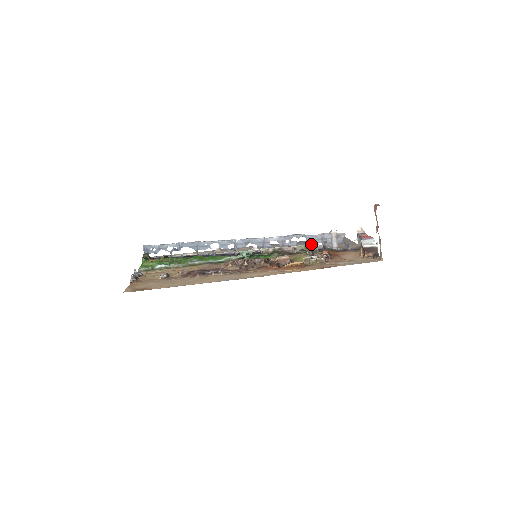
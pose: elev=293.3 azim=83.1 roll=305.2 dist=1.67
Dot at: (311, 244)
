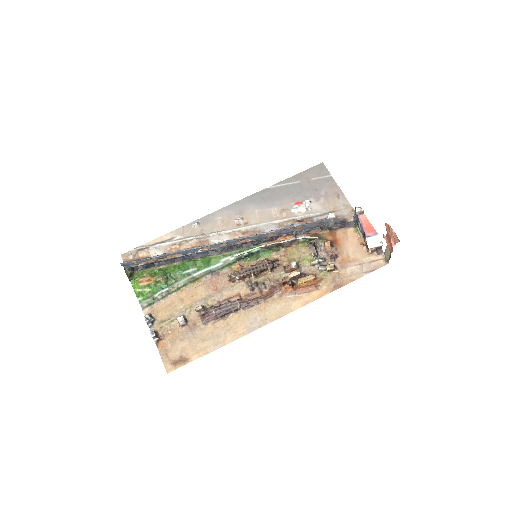
Dot at: (308, 228)
